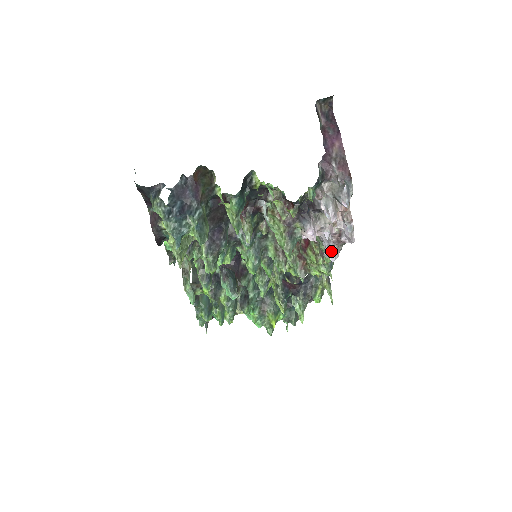
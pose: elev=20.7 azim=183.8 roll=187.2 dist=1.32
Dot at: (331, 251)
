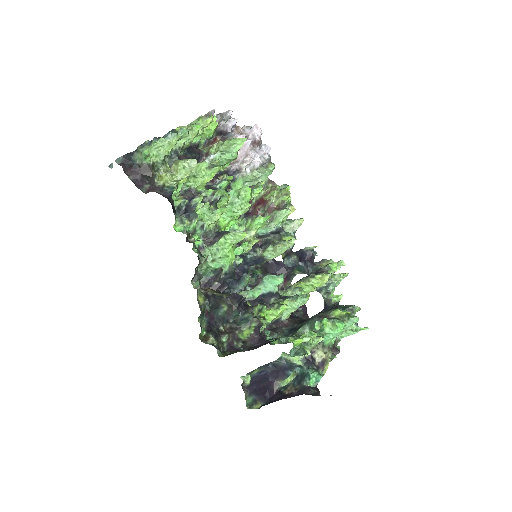
Dot at: (262, 146)
